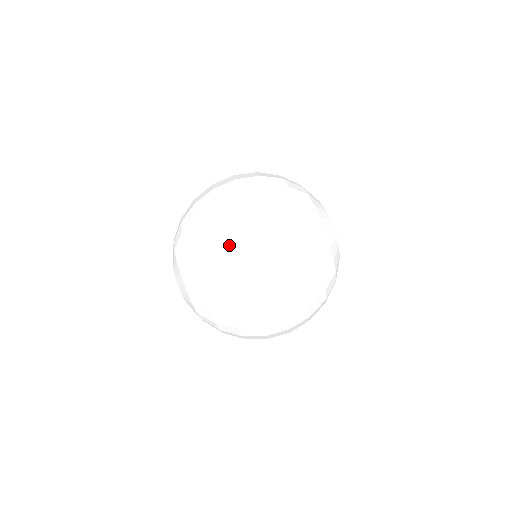
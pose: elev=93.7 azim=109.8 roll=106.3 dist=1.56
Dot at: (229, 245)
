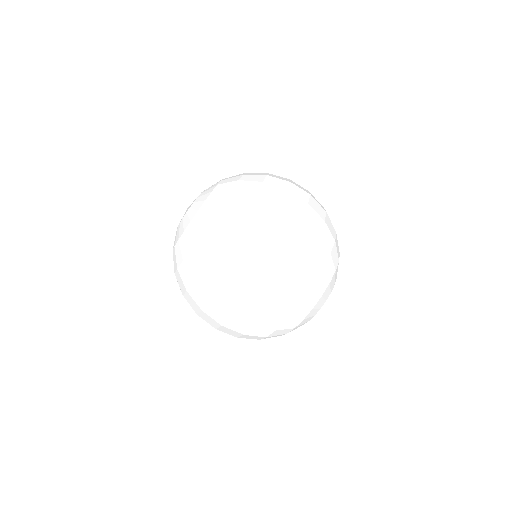
Dot at: (247, 245)
